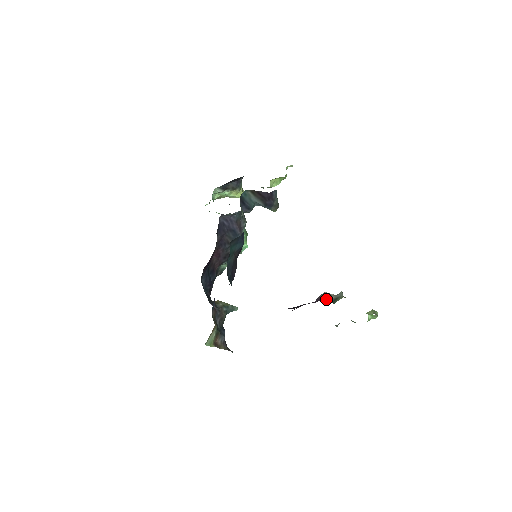
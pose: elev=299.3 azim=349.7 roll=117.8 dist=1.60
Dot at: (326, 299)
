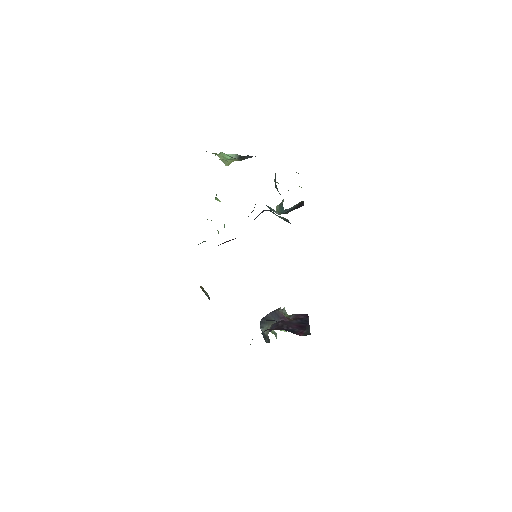
Dot at: occluded
